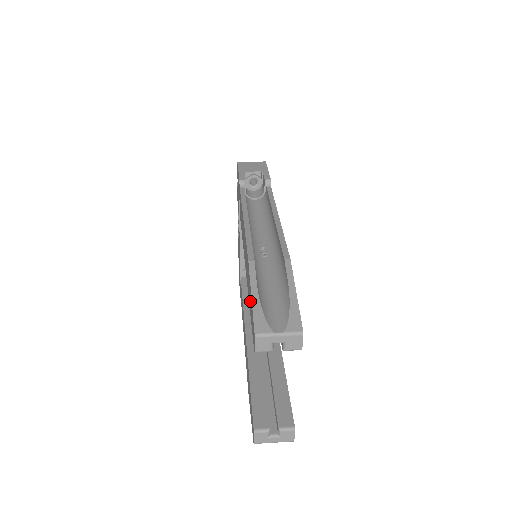
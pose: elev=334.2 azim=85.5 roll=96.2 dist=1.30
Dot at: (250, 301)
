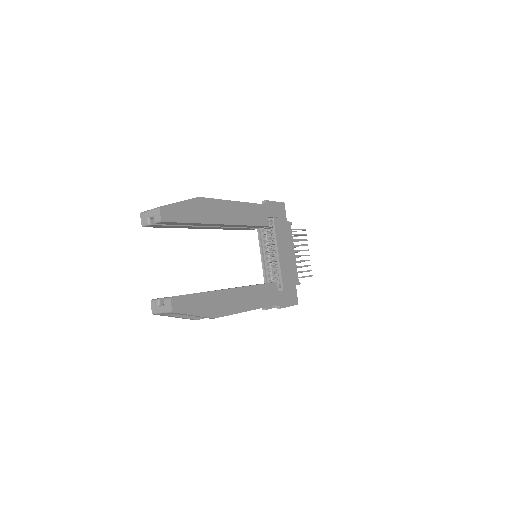
Dot at: occluded
